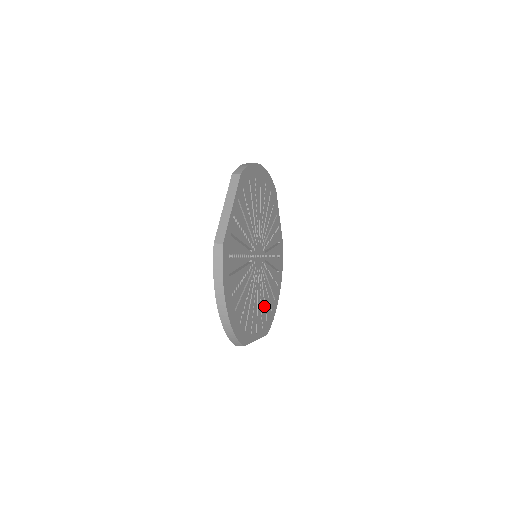
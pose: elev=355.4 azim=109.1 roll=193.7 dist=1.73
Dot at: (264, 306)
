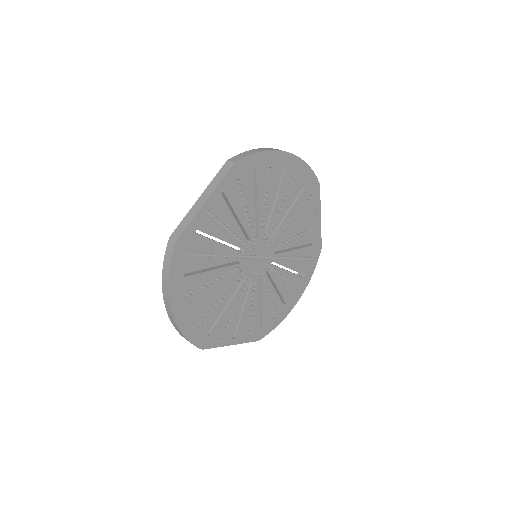
Dot at: (259, 311)
